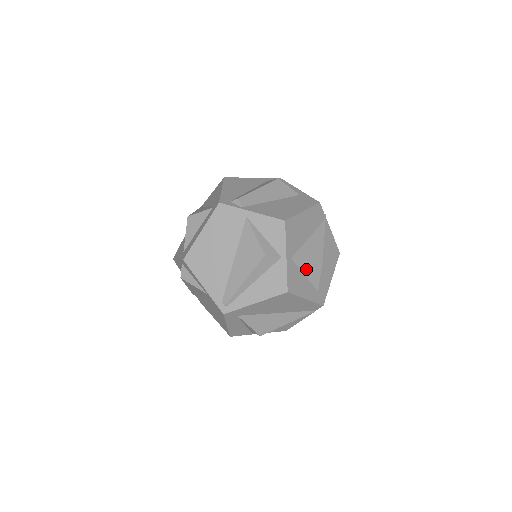
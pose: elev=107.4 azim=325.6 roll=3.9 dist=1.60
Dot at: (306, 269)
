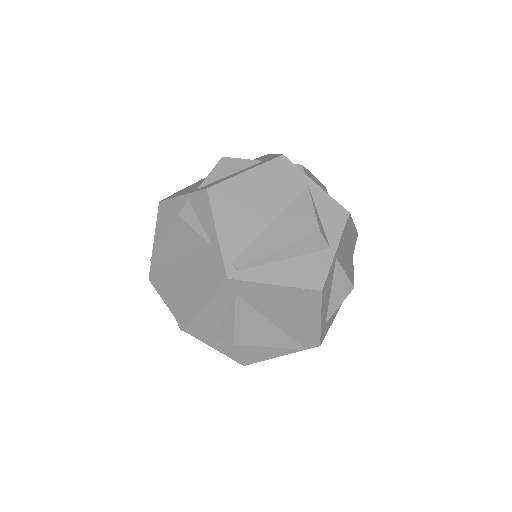
Dot at: (337, 284)
